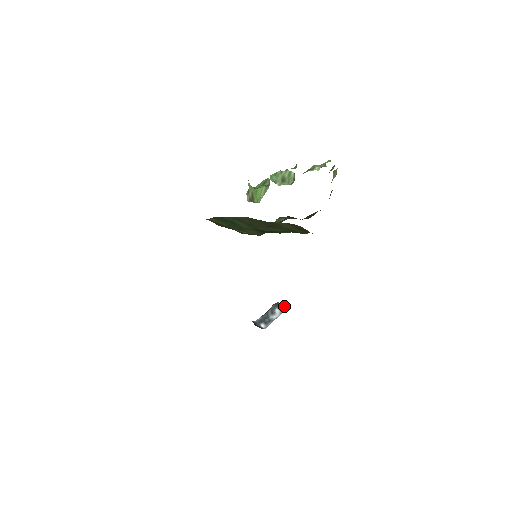
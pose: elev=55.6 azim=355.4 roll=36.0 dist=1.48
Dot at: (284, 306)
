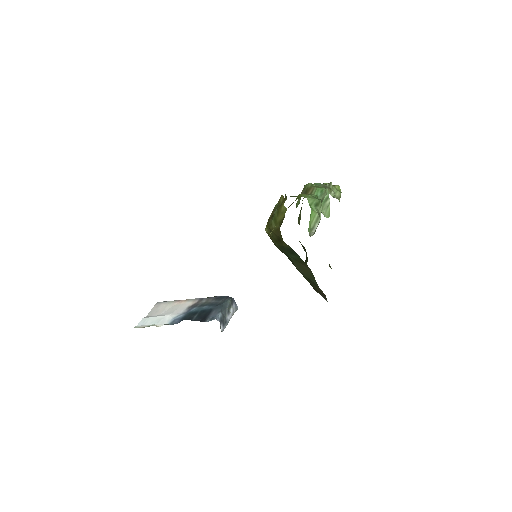
Dot at: (236, 306)
